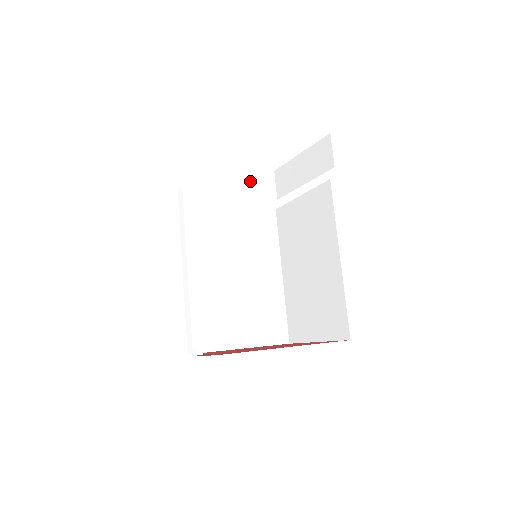
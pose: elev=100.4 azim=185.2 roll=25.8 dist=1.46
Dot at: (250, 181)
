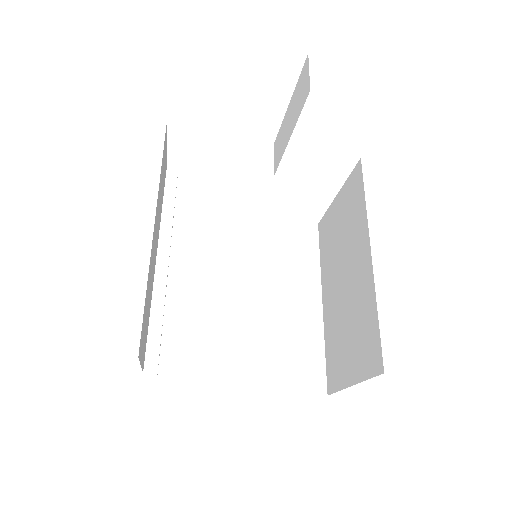
Dot at: (234, 151)
